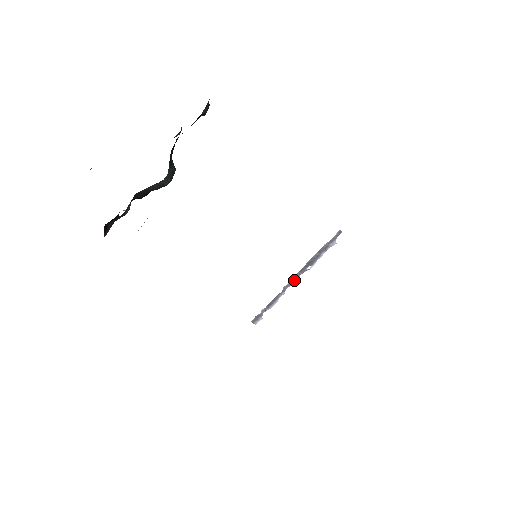
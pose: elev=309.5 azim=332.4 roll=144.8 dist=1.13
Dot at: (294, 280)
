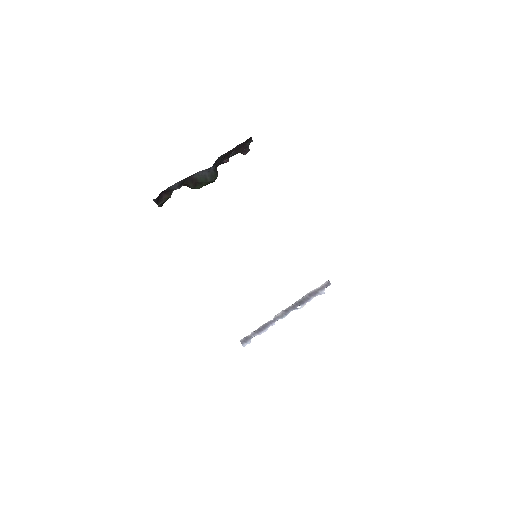
Dot at: (285, 314)
